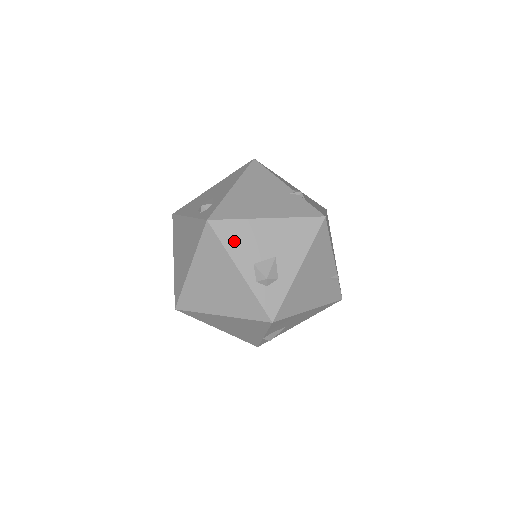
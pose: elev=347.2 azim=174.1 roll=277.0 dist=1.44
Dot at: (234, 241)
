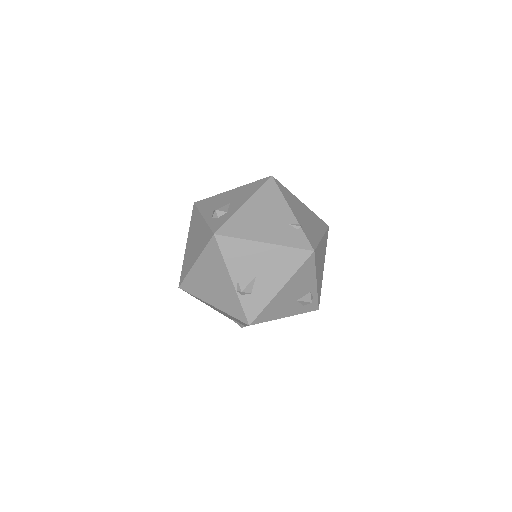
Dot at: (206, 205)
